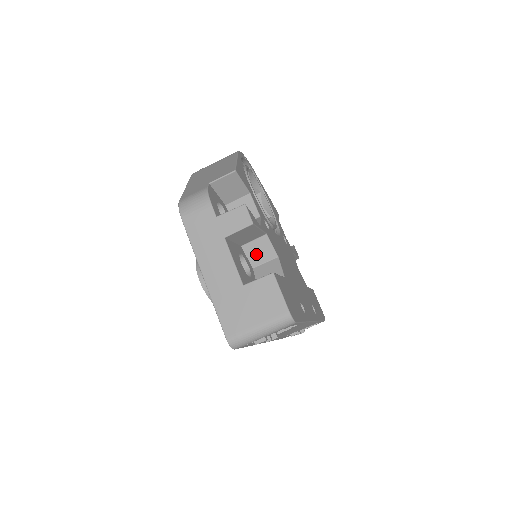
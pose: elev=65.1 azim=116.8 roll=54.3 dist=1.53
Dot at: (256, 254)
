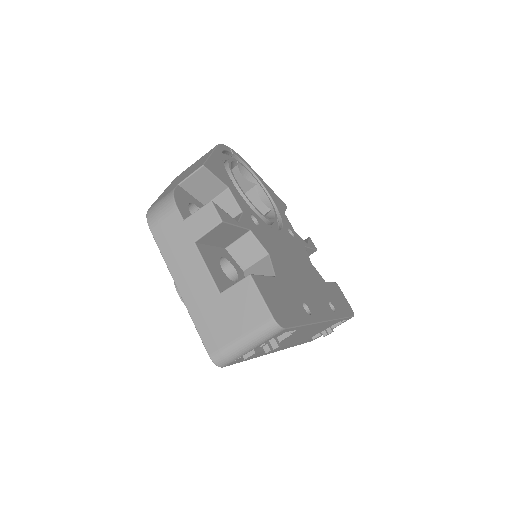
Dot at: (243, 255)
